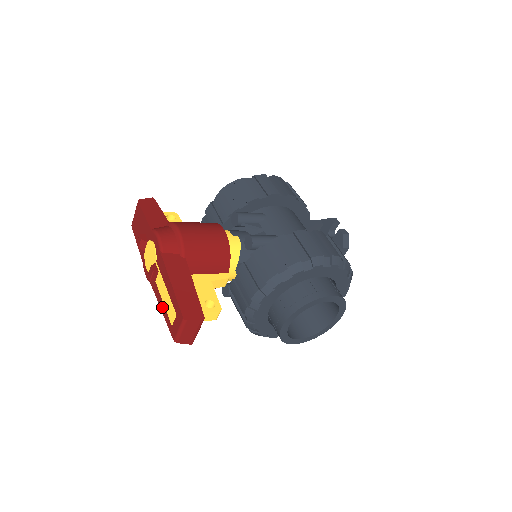
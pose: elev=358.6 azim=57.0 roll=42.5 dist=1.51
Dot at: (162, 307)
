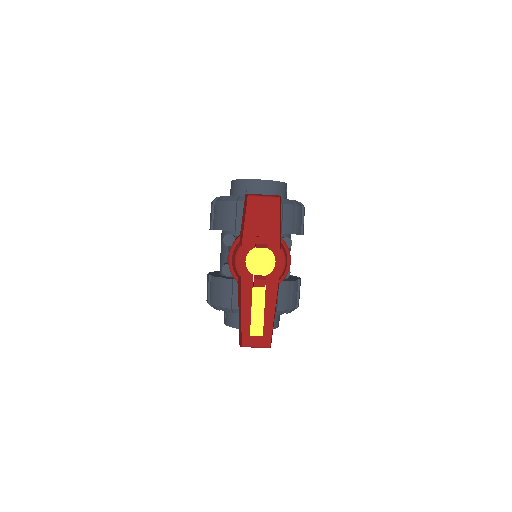
Dot at: (245, 311)
